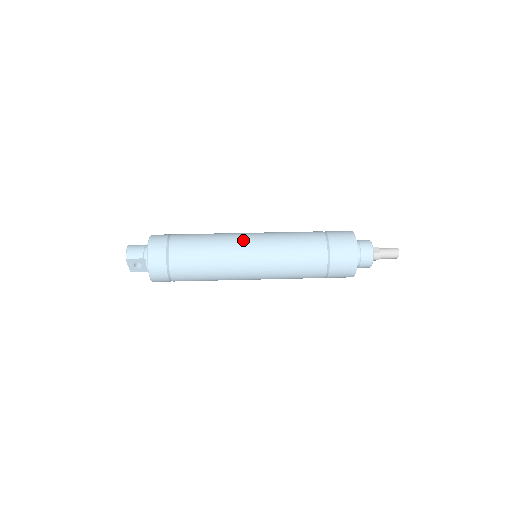
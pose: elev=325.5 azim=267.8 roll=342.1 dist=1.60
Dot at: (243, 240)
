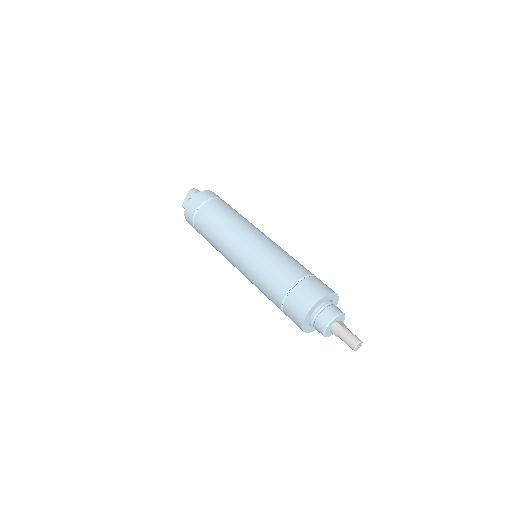
Dot at: (260, 231)
